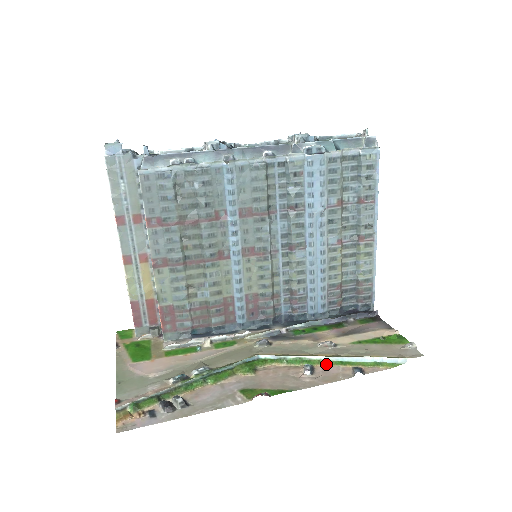
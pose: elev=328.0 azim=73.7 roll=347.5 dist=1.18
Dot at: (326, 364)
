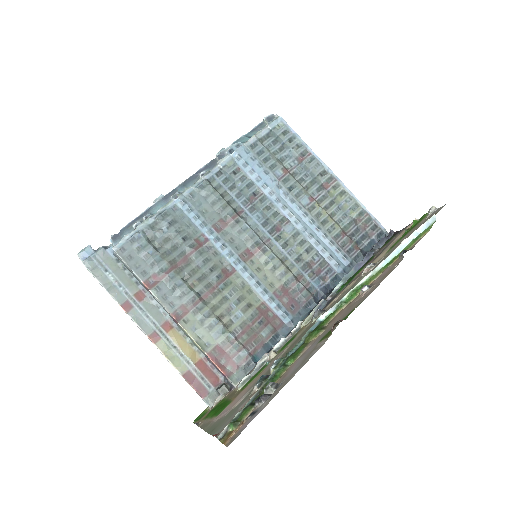
Dot at: (377, 275)
